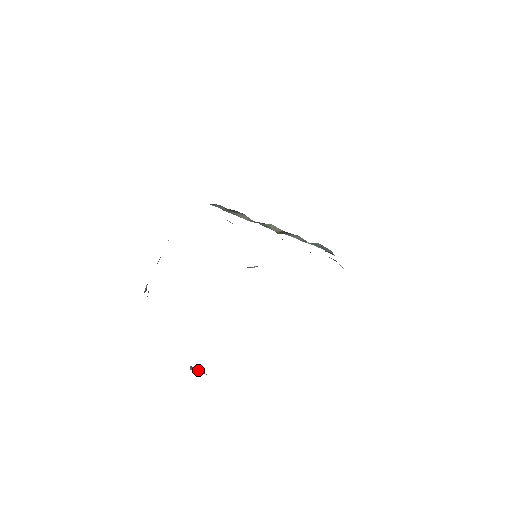
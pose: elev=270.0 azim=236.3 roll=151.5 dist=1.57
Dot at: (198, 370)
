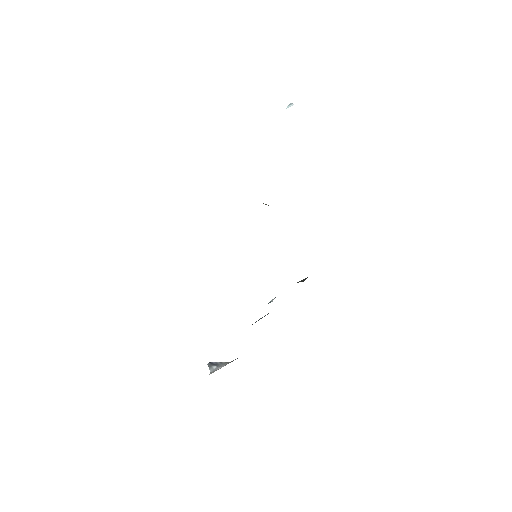
Dot at: (215, 364)
